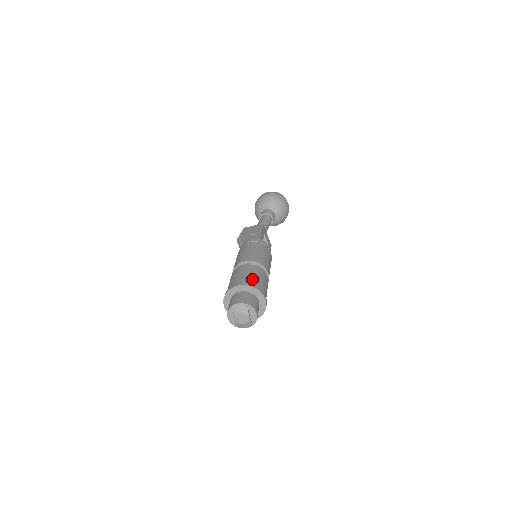
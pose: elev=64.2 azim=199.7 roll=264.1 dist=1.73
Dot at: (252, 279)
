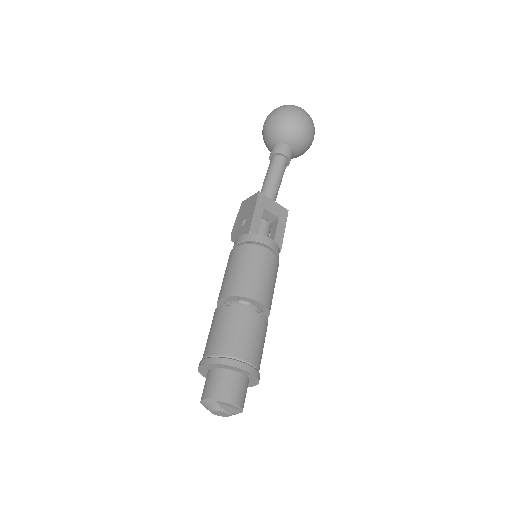
Dot at: (222, 343)
